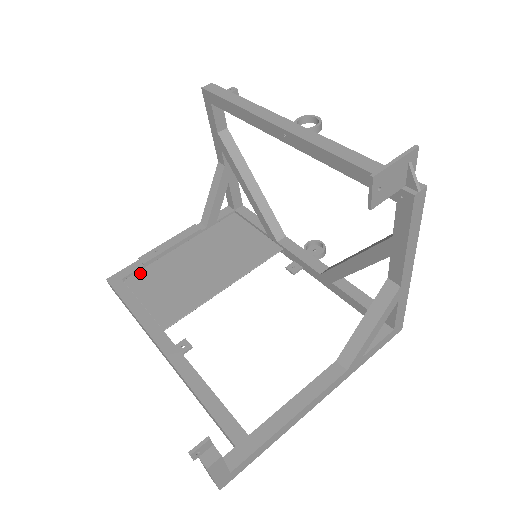
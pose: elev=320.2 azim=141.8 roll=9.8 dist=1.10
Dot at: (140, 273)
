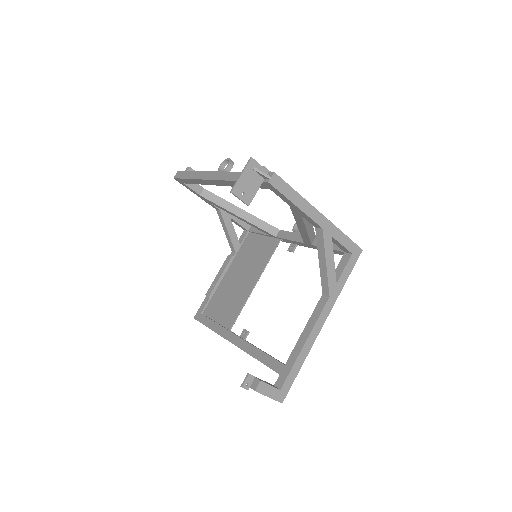
Dot at: (209, 304)
